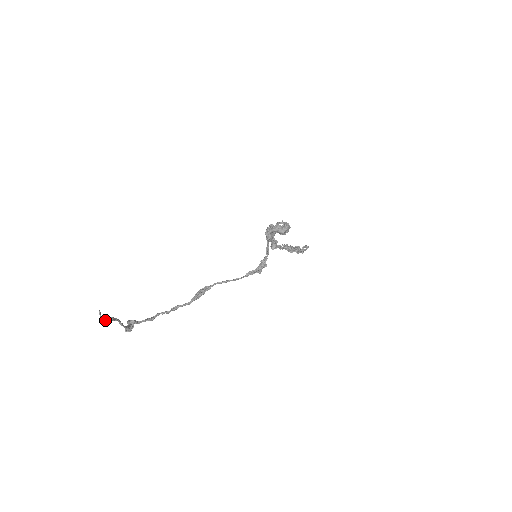
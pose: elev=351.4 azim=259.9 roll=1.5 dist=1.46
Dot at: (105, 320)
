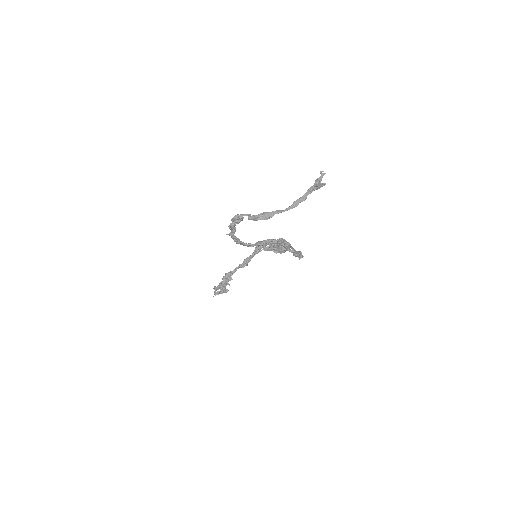
Dot at: (319, 182)
